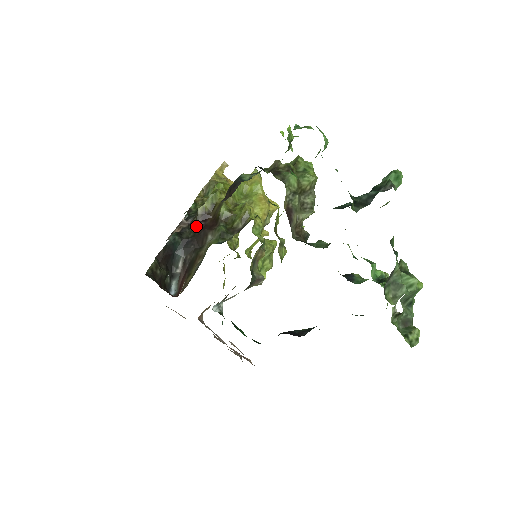
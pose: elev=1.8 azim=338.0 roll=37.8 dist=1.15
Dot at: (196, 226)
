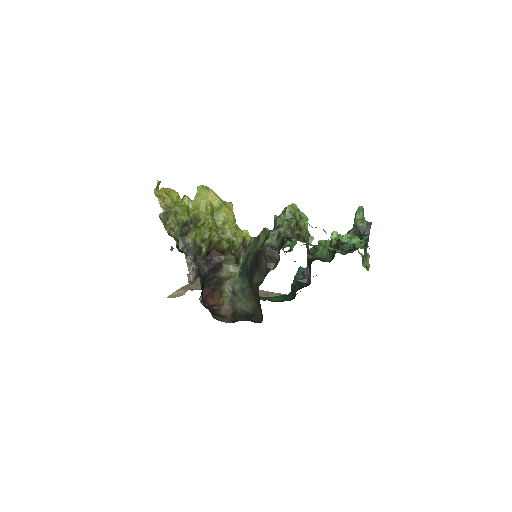
Dot at: (205, 262)
